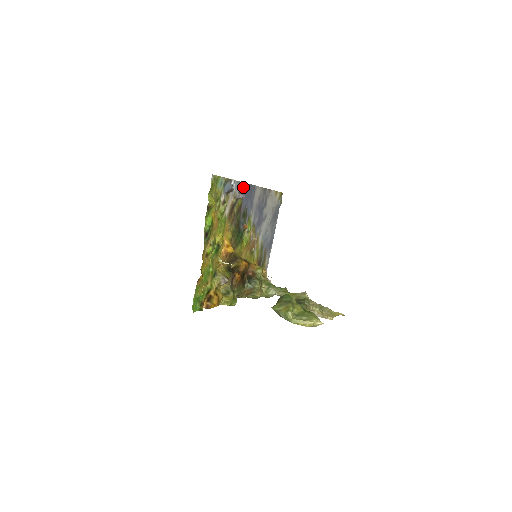
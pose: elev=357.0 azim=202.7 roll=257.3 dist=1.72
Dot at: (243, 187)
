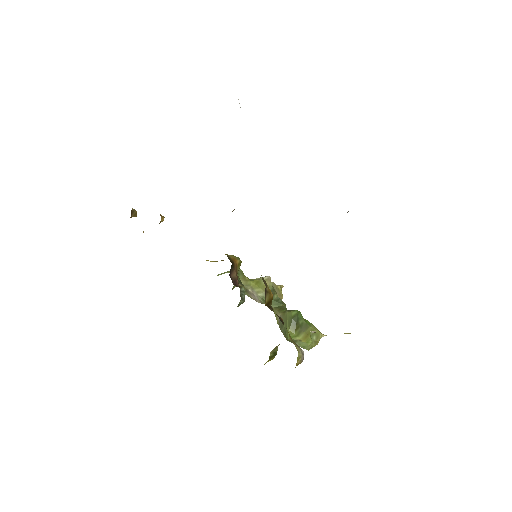
Dot at: occluded
